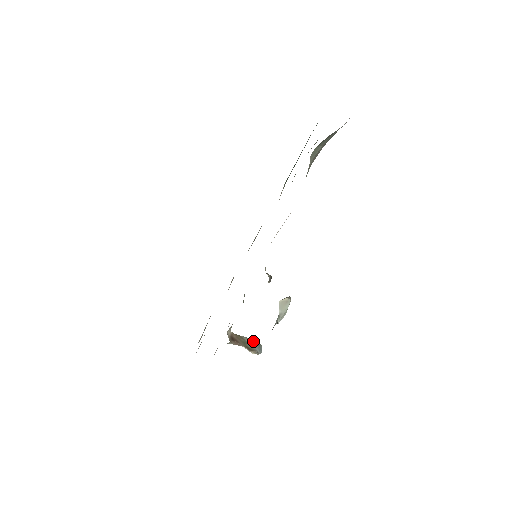
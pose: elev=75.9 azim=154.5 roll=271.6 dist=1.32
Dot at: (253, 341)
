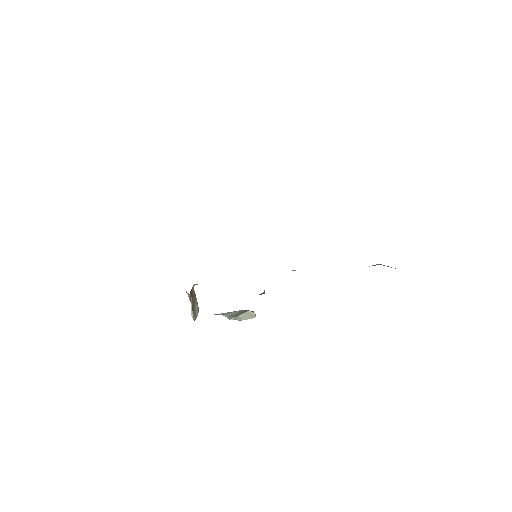
Dot at: occluded
